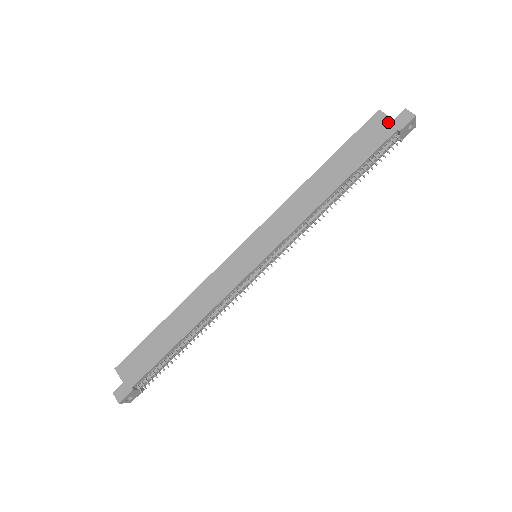
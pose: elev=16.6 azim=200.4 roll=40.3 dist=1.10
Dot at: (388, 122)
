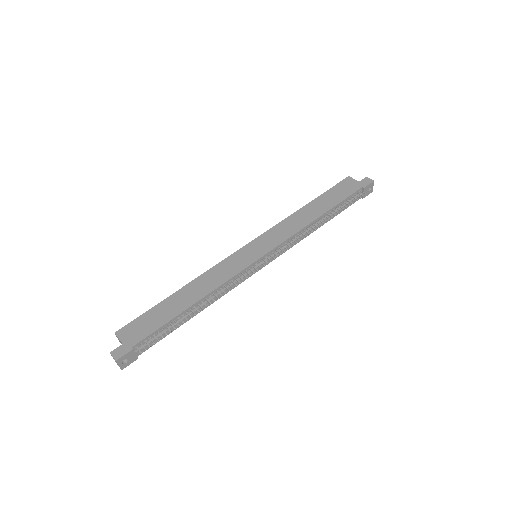
Dot at: (356, 183)
